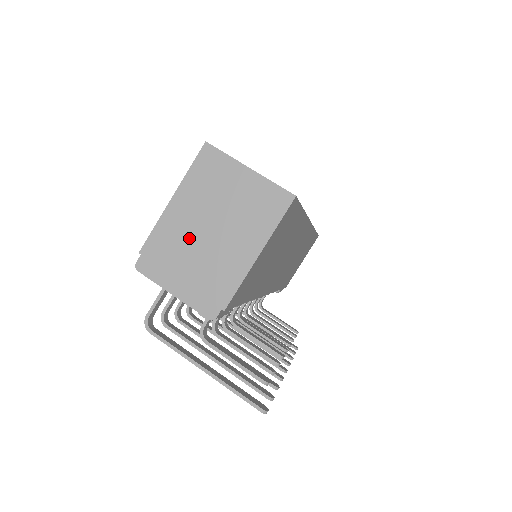
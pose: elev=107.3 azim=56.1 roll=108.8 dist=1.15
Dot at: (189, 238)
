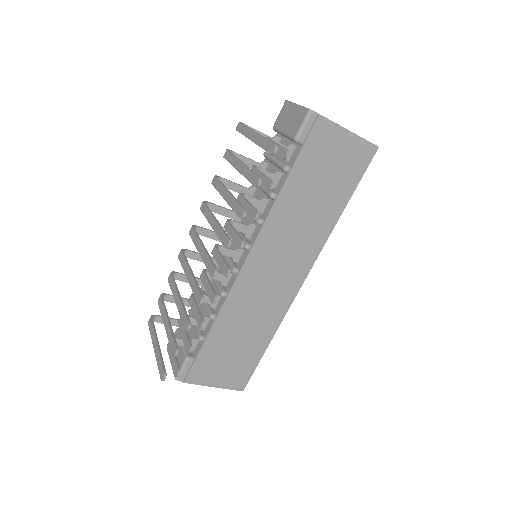
Dot at: occluded
